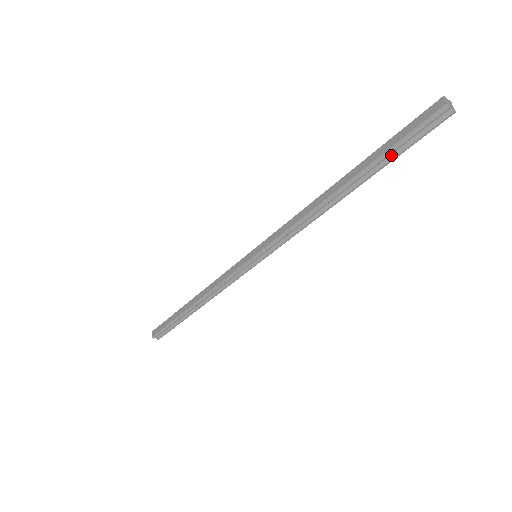
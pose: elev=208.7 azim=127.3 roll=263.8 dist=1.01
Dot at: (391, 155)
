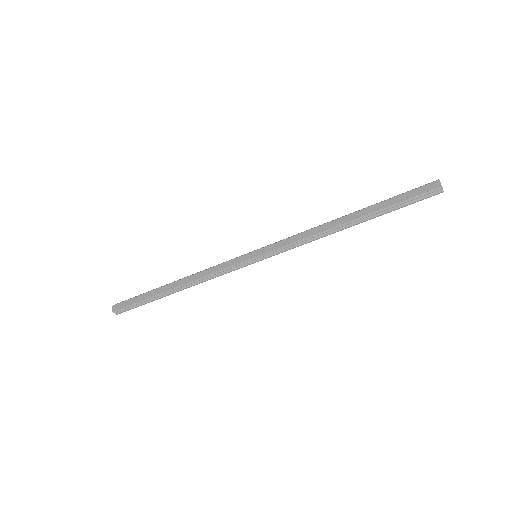
Dot at: (394, 207)
